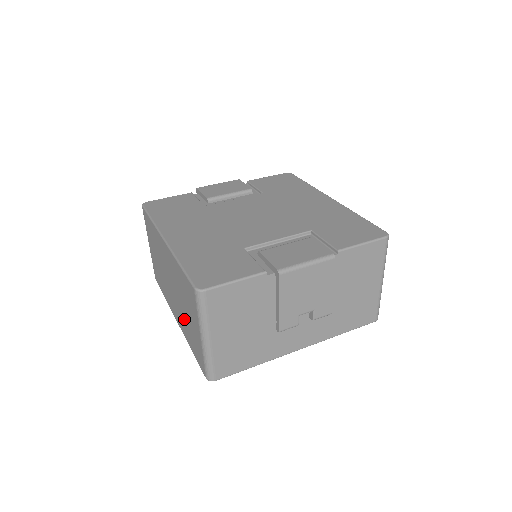
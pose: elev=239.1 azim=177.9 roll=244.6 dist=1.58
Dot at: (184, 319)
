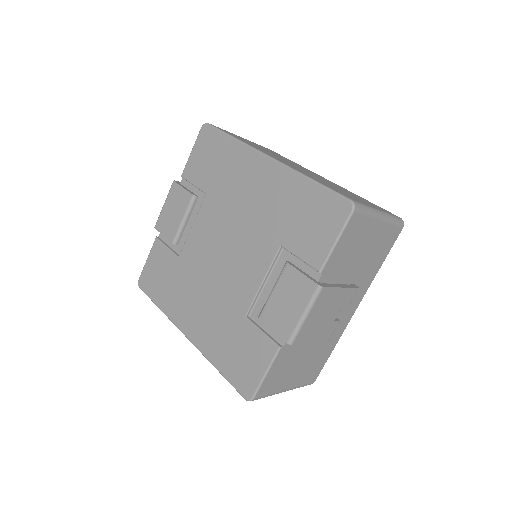
Dot at: occluded
